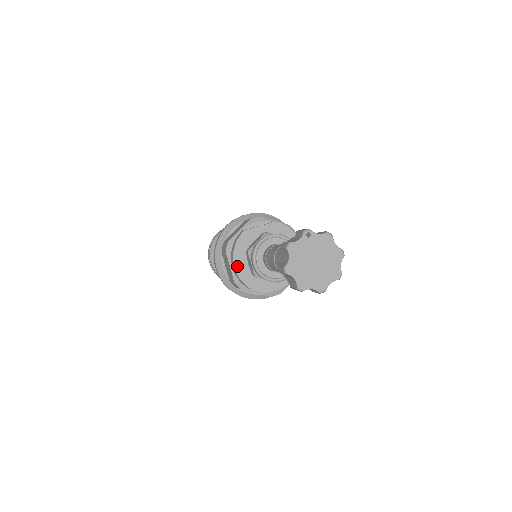
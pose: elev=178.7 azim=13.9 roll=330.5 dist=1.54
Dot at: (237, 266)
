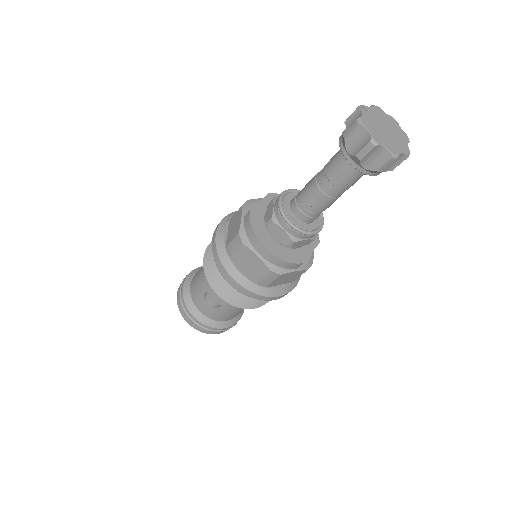
Dot at: (267, 246)
